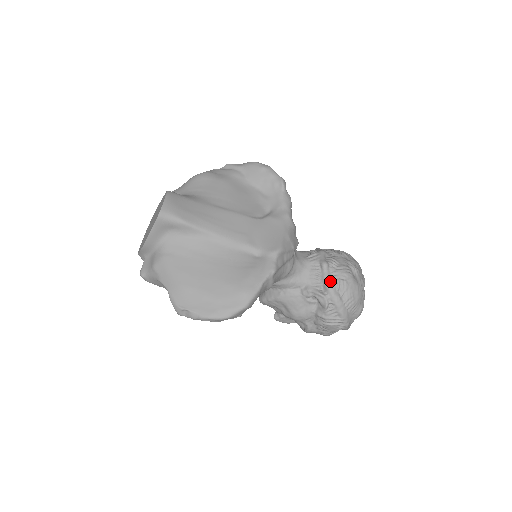
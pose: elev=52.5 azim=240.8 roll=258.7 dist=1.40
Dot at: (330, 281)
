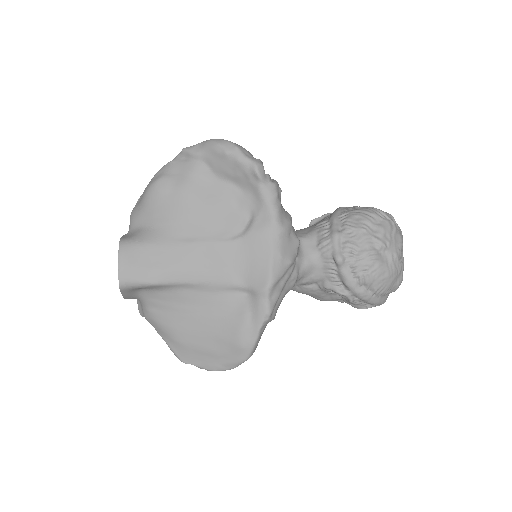
Dot at: (349, 278)
